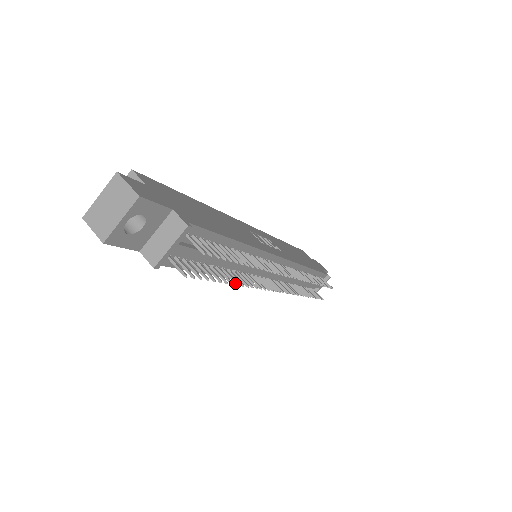
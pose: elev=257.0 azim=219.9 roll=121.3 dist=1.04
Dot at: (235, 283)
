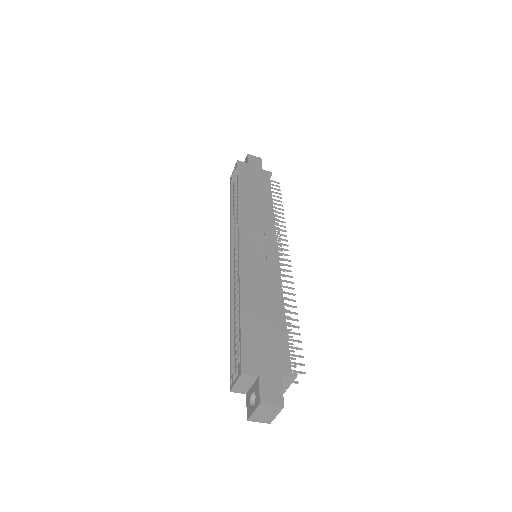
Dot at: (289, 324)
